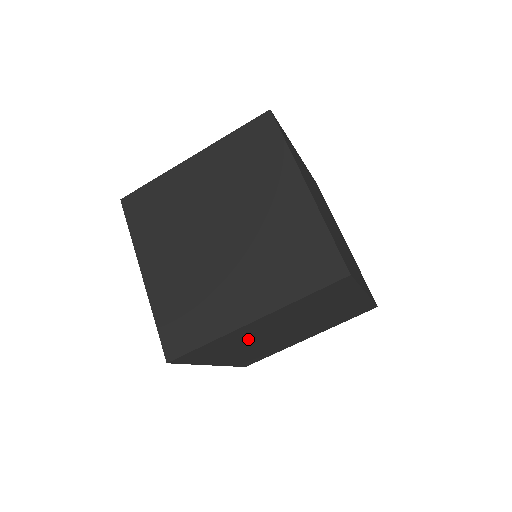
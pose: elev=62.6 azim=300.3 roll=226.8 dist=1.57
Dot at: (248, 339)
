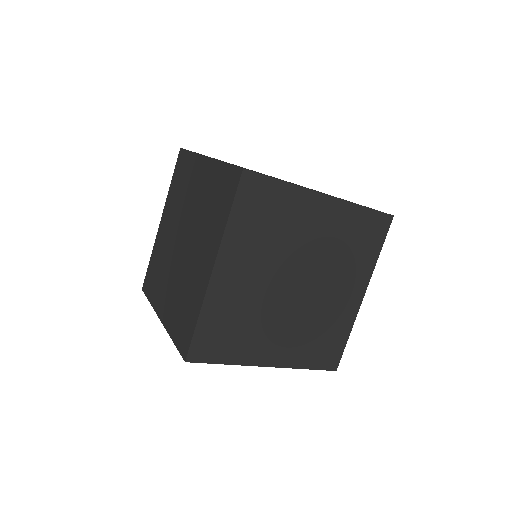
Dot at: (253, 306)
